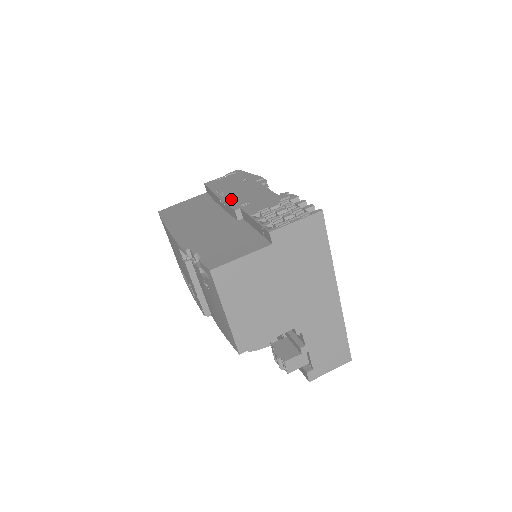
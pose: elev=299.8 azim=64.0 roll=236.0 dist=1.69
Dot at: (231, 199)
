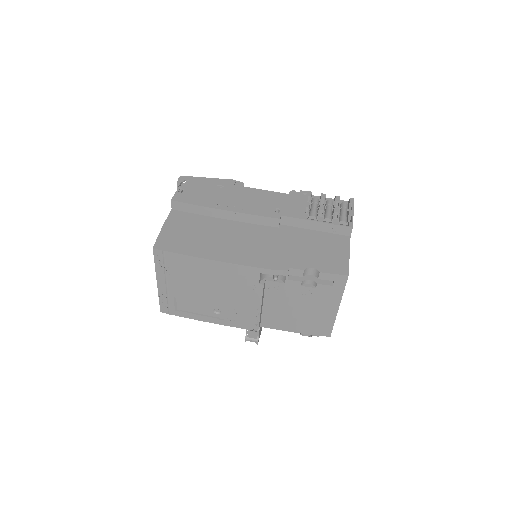
Dot at: (251, 209)
